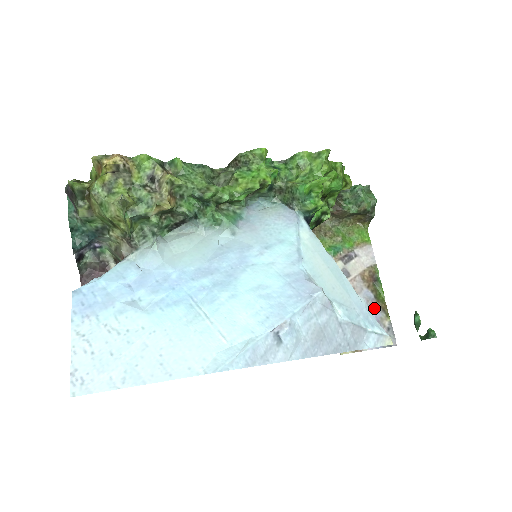
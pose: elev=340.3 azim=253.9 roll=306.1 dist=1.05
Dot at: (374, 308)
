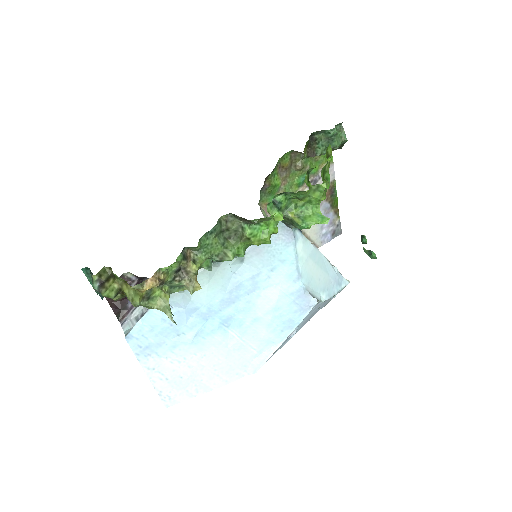
Dot at: (329, 214)
